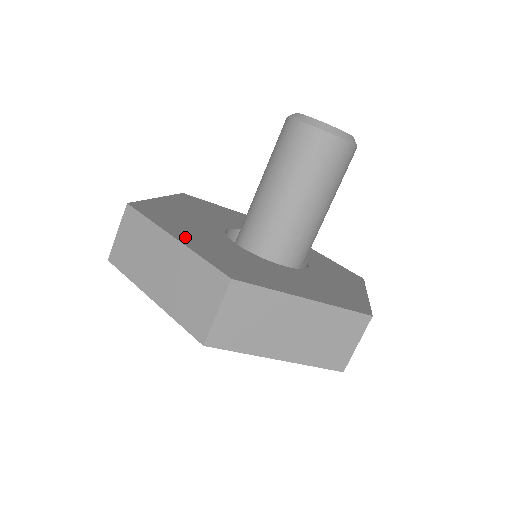
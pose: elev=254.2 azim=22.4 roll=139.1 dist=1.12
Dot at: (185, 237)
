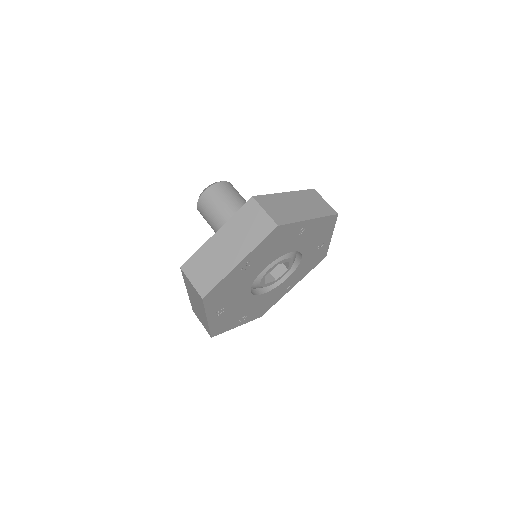
Dot at: occluded
